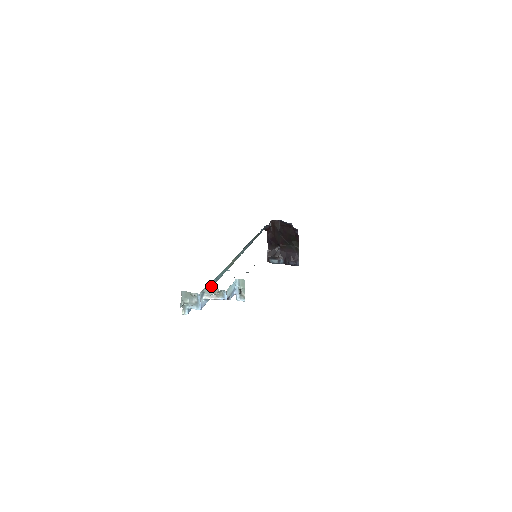
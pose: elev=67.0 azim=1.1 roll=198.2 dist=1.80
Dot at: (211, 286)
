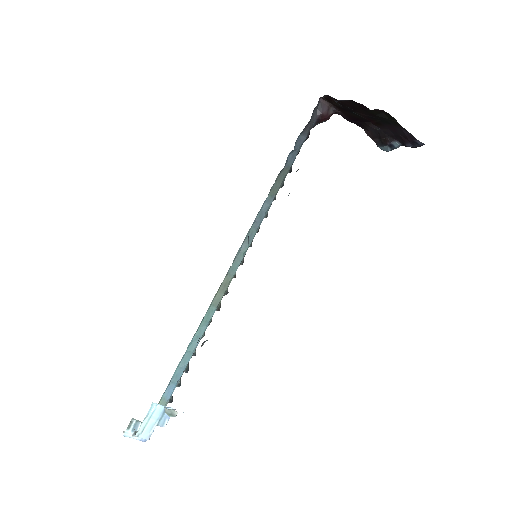
Dot at: (184, 366)
